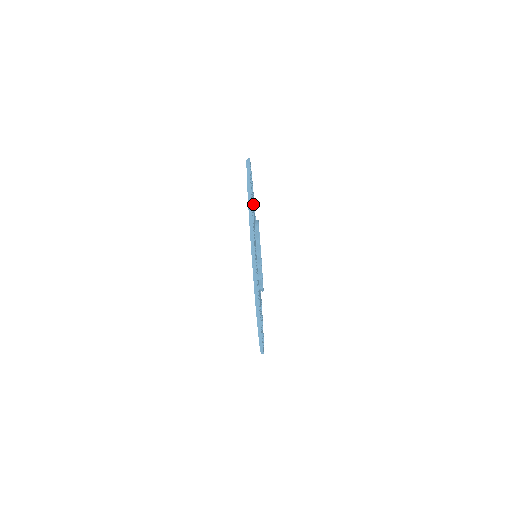
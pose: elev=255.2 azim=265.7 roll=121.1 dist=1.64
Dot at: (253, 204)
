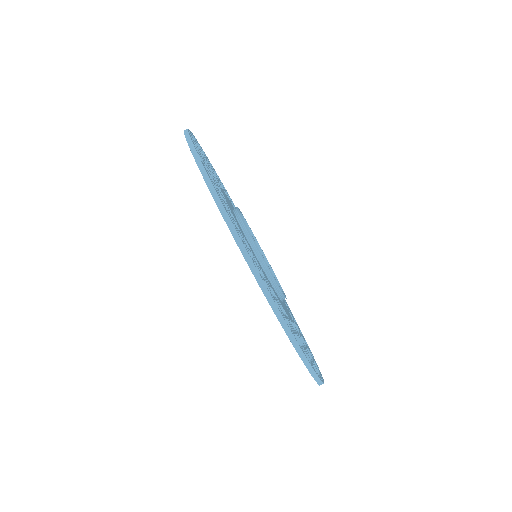
Dot at: (223, 195)
